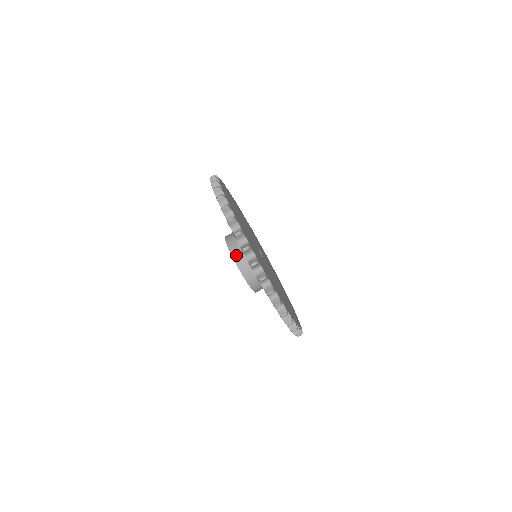
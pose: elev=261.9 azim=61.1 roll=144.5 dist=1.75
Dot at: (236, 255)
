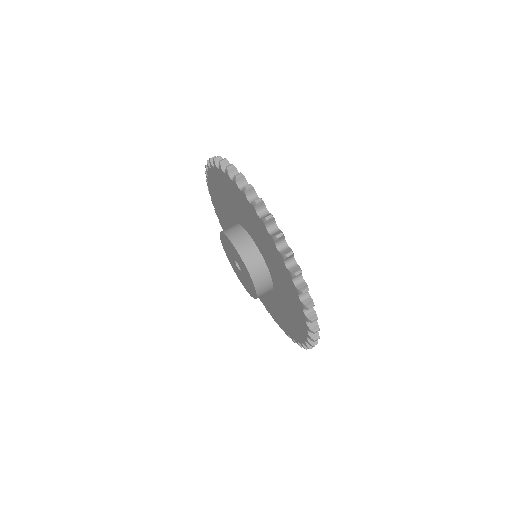
Dot at: (240, 246)
